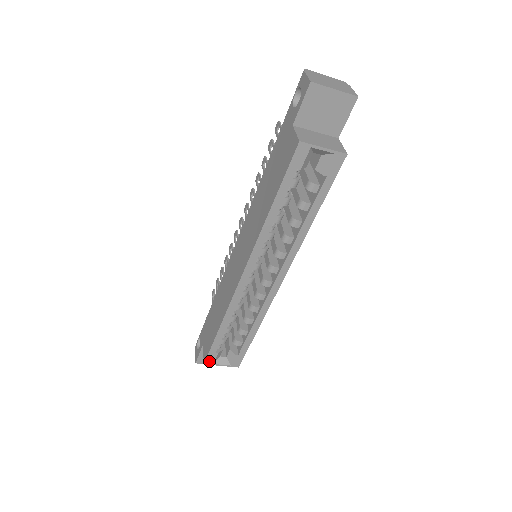
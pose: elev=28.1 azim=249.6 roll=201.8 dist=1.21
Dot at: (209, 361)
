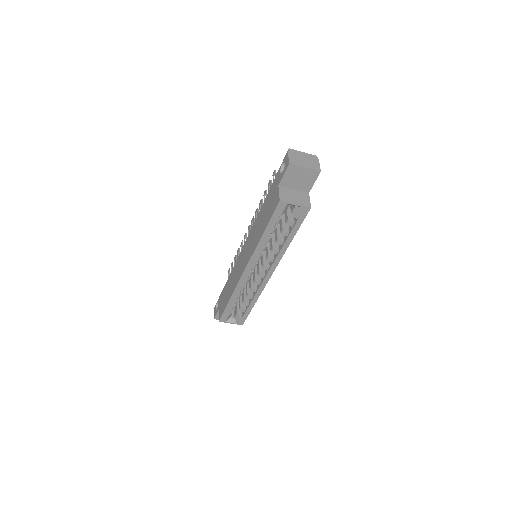
Dot at: (222, 320)
